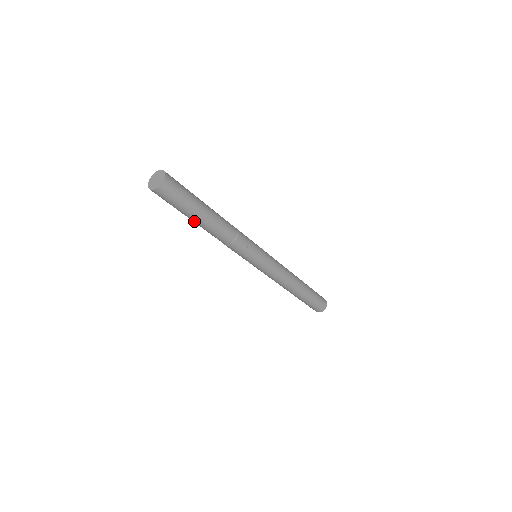
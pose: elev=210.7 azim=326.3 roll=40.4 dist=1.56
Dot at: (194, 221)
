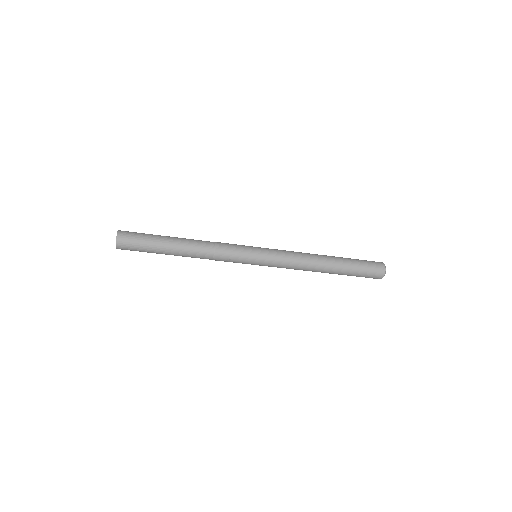
Dot at: occluded
